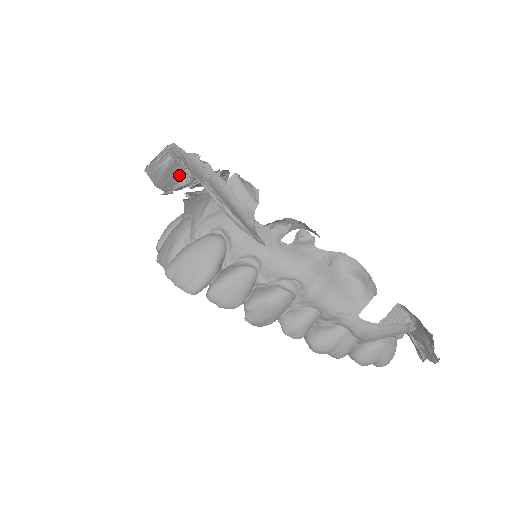
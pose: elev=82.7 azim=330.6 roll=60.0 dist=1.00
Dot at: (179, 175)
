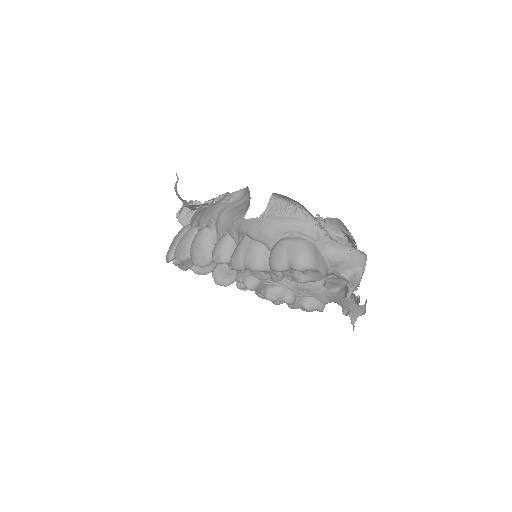
Dot at: occluded
